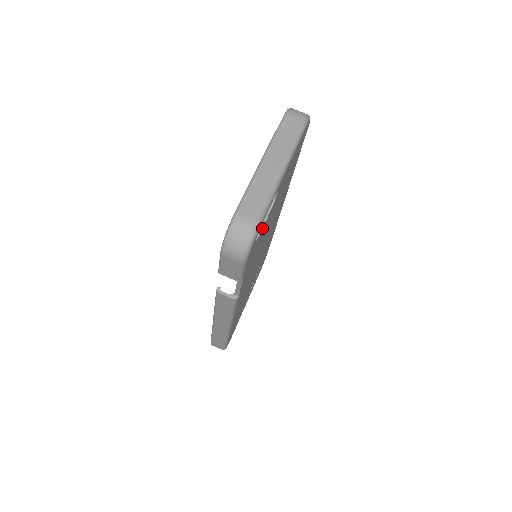
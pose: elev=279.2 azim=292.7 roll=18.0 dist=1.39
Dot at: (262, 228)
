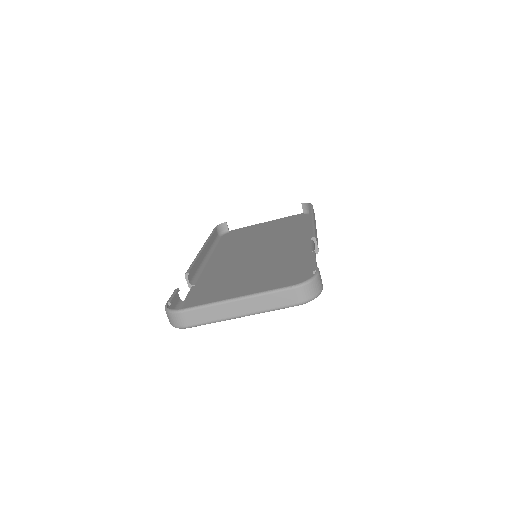
Dot at: occluded
